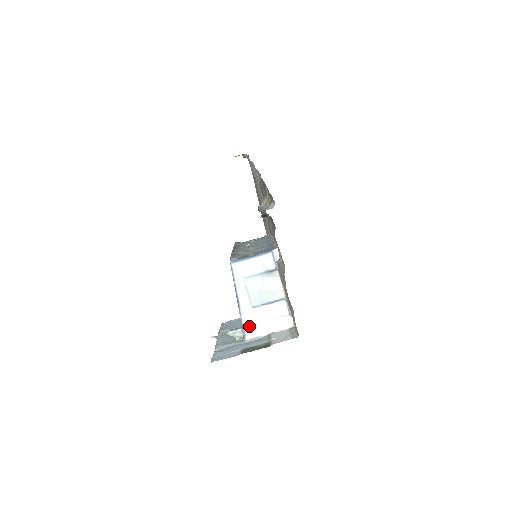
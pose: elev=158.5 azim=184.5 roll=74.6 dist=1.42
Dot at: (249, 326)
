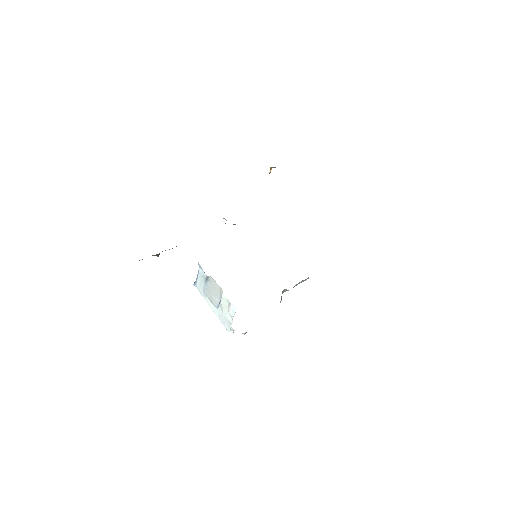
Dot at: (224, 322)
